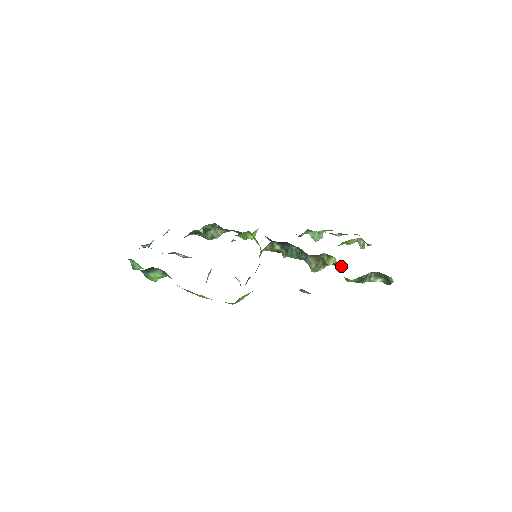
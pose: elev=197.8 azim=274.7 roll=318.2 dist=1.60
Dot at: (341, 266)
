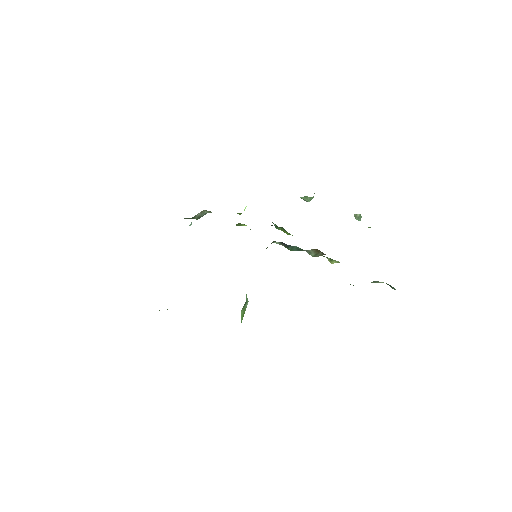
Dot at: occluded
